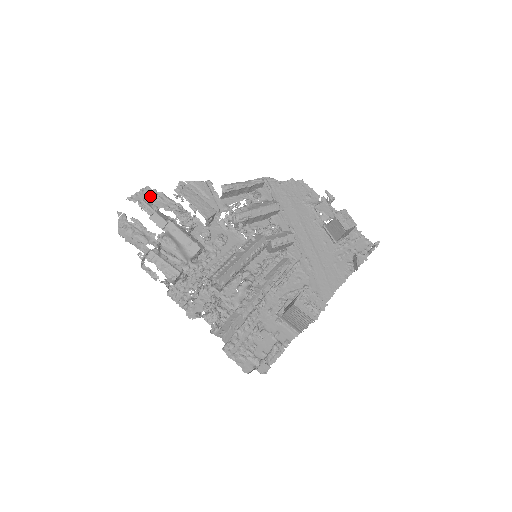
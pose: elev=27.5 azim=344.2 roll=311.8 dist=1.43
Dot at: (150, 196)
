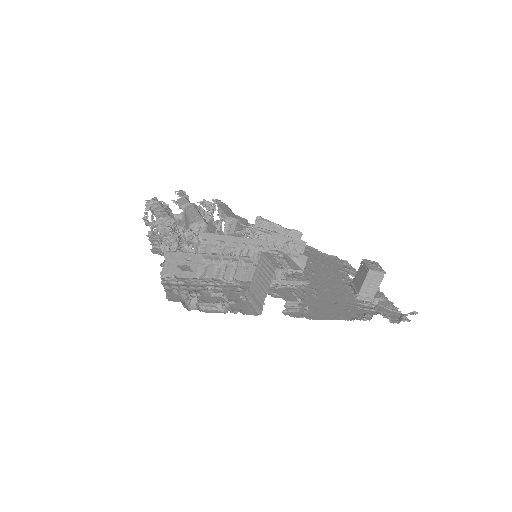
Dot at: occluded
